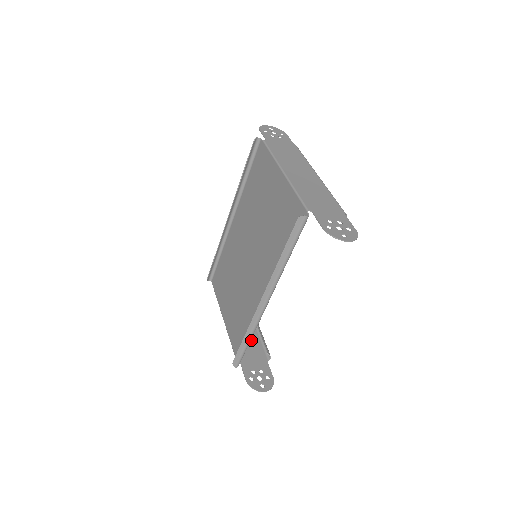
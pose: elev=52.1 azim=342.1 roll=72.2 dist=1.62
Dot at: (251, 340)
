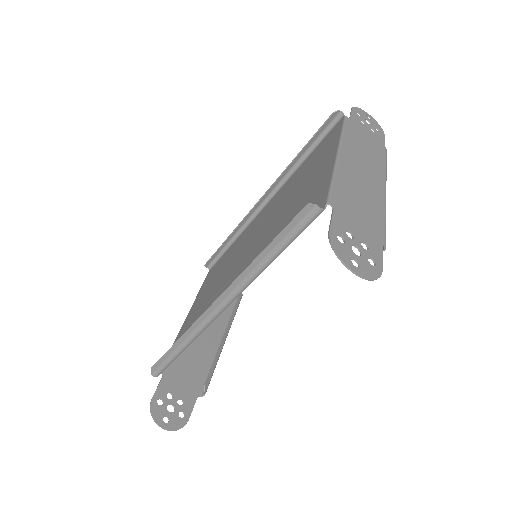
Dot at: (200, 359)
